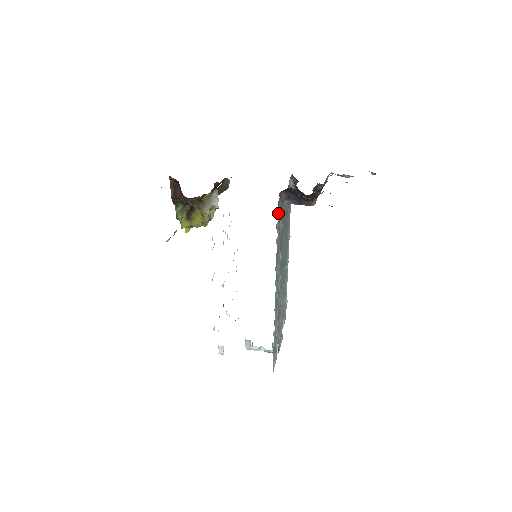
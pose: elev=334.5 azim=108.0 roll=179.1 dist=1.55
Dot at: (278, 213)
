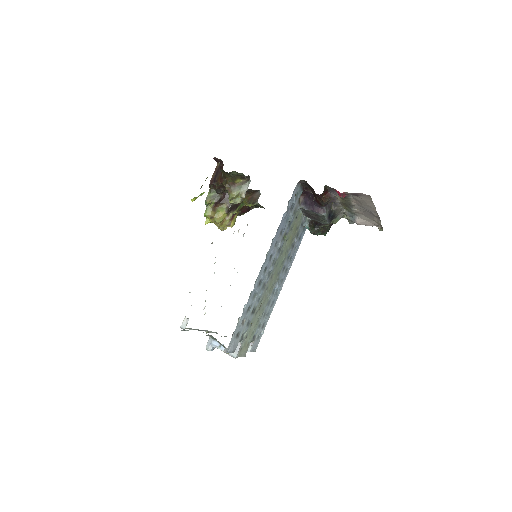
Dot at: (294, 195)
